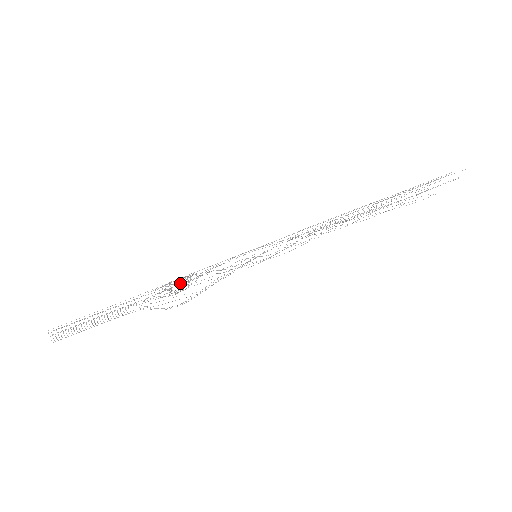
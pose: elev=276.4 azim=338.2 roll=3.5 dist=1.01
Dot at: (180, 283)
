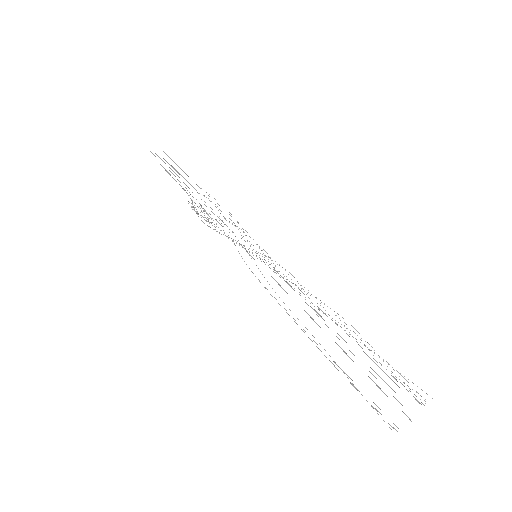
Dot at: occluded
